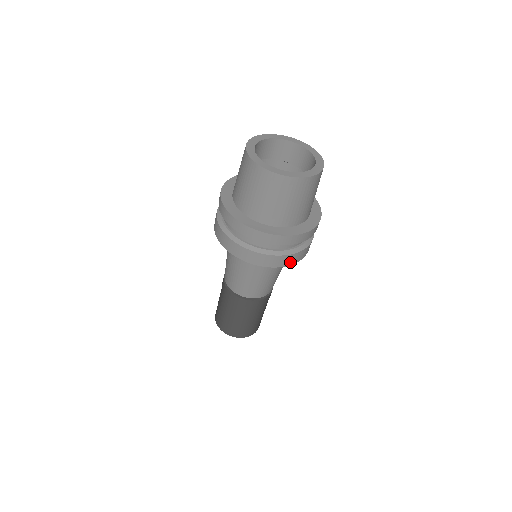
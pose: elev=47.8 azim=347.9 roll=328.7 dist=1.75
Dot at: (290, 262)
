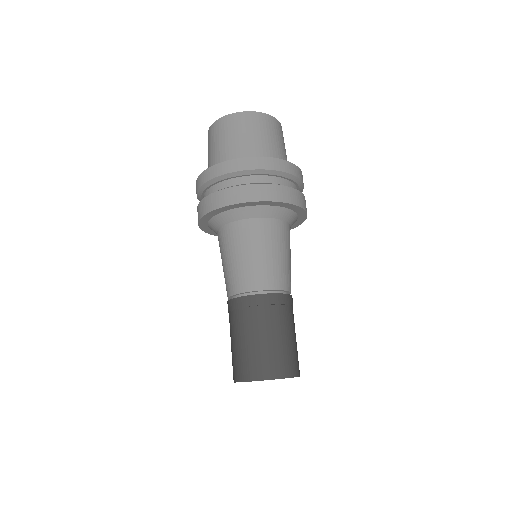
Dot at: (282, 198)
